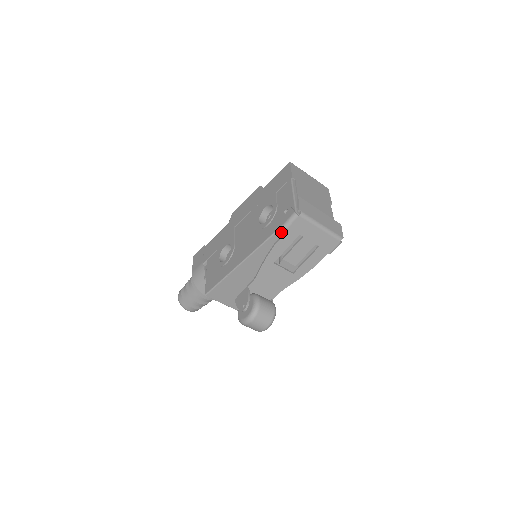
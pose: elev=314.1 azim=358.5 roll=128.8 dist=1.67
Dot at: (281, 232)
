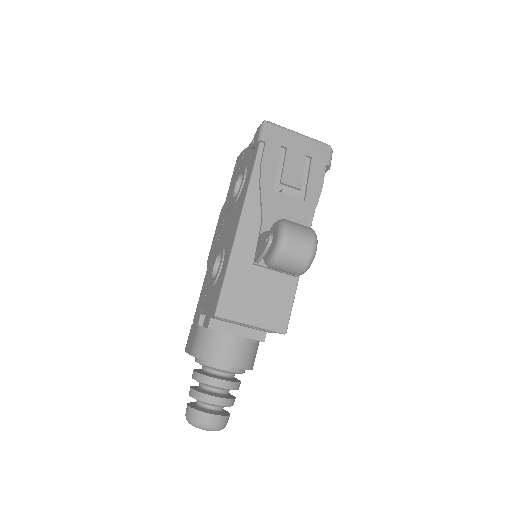
Dot at: occluded
